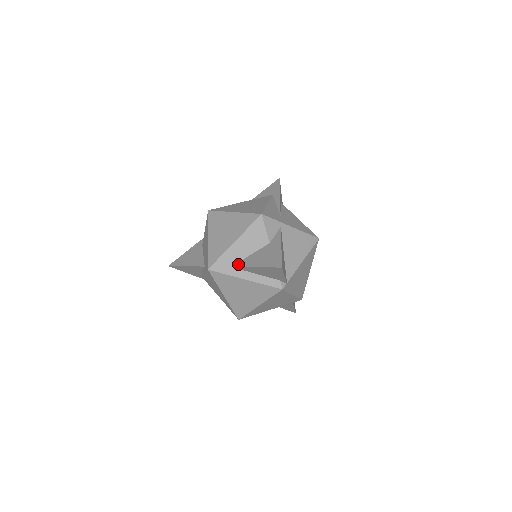
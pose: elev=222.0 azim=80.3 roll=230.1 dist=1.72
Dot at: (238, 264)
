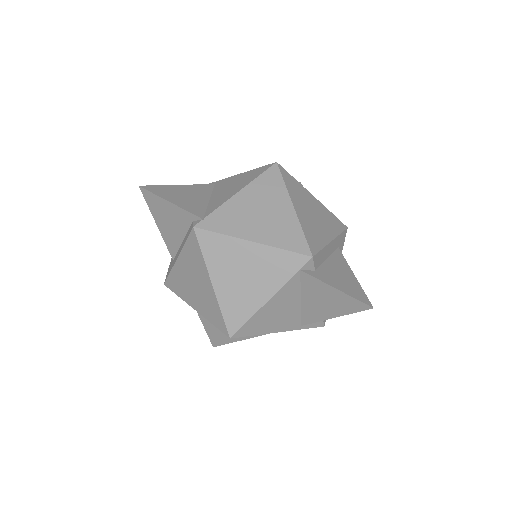
Dot at: occluded
